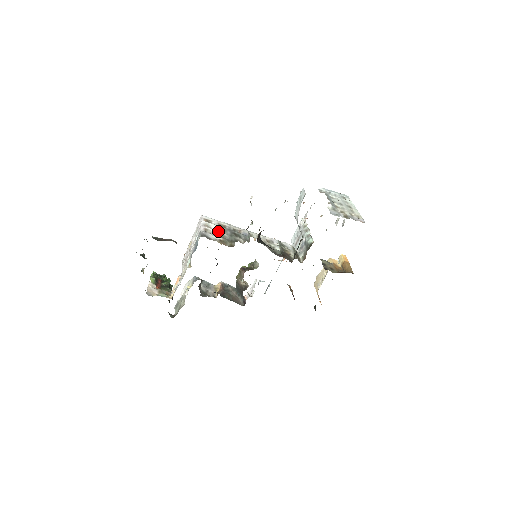
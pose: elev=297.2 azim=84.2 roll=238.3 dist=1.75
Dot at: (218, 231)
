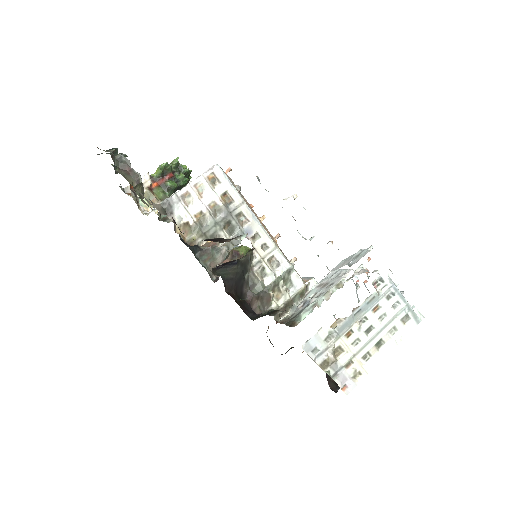
Dot at: (204, 206)
